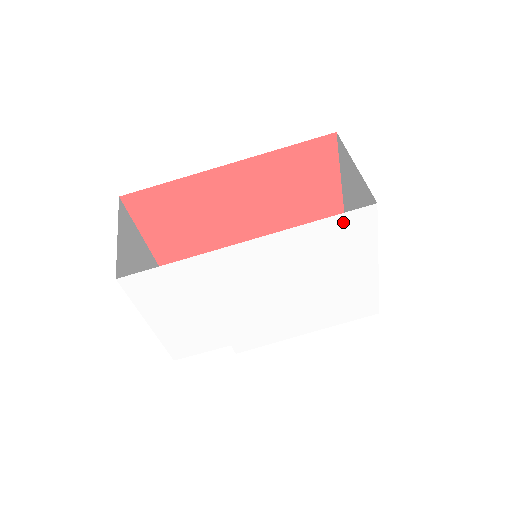
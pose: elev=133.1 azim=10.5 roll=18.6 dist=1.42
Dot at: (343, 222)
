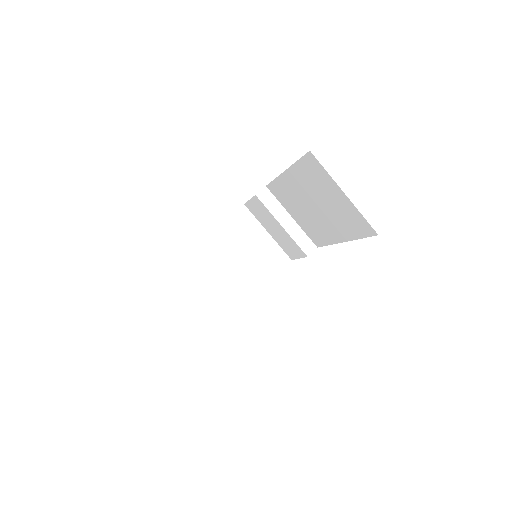
Dot at: occluded
